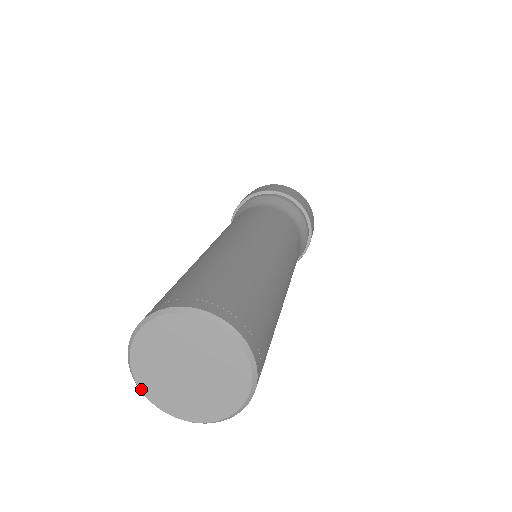
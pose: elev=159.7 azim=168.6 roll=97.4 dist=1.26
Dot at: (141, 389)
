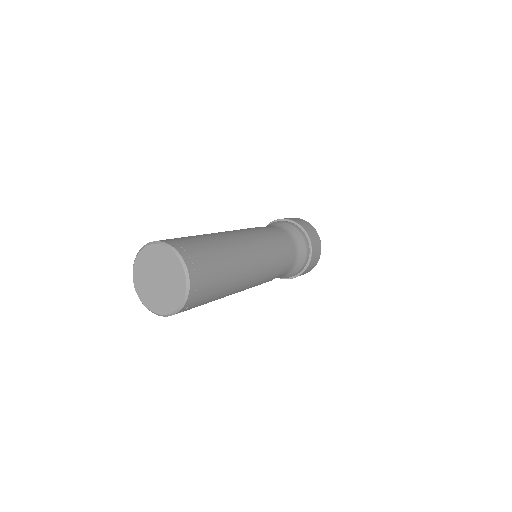
Dot at: (157, 313)
